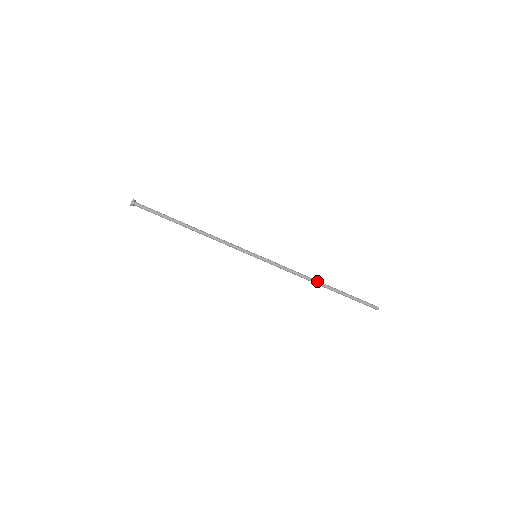
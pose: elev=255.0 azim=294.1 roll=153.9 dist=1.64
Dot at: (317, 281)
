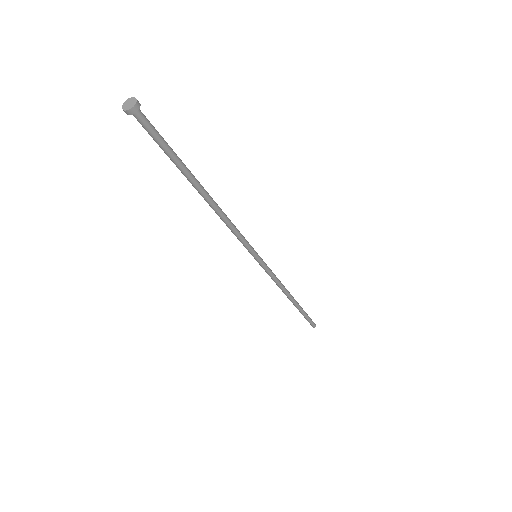
Dot at: (292, 296)
